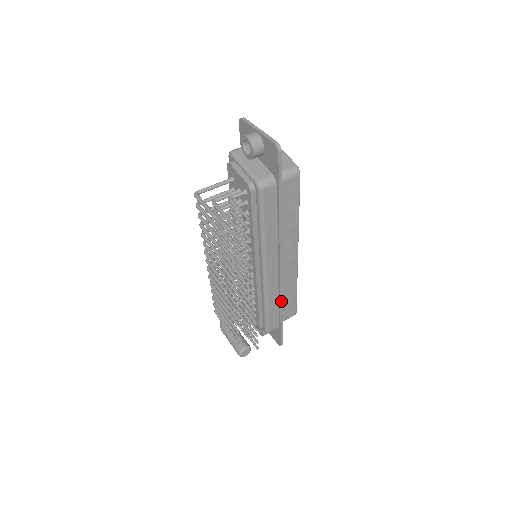
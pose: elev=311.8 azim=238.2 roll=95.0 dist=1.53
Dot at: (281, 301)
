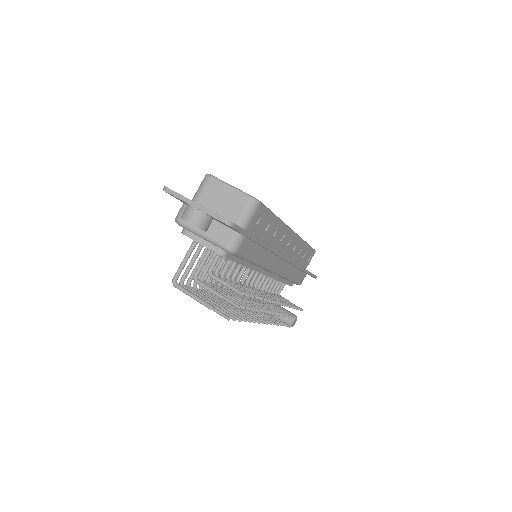
Dot at: (300, 268)
